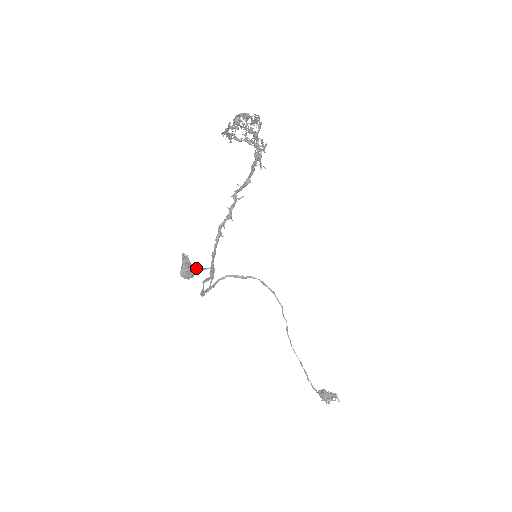
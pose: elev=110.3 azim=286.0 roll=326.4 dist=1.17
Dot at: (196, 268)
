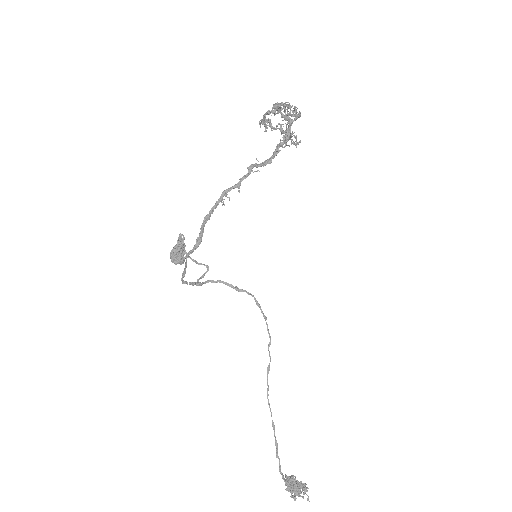
Dot at: (189, 256)
